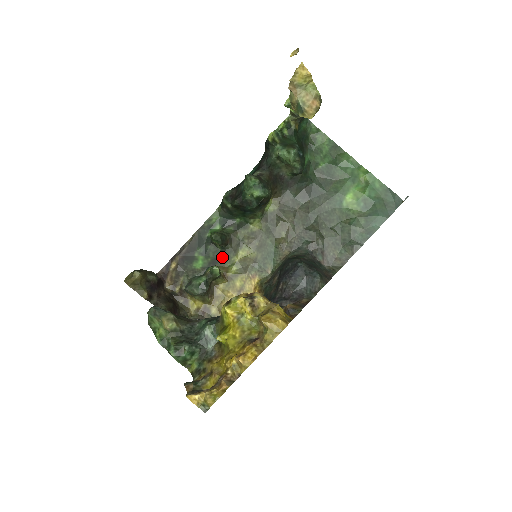
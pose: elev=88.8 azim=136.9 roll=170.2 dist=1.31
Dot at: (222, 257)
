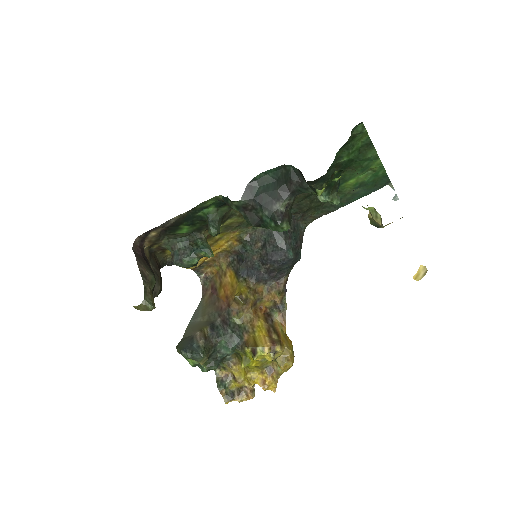
Dot at: occluded
